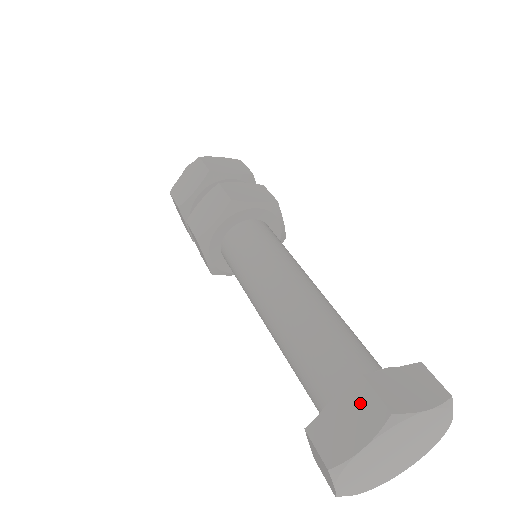
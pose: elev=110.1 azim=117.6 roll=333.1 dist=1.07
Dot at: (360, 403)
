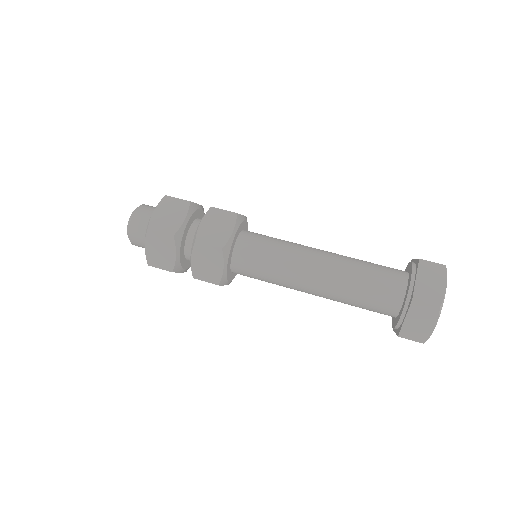
Dot at: (420, 312)
